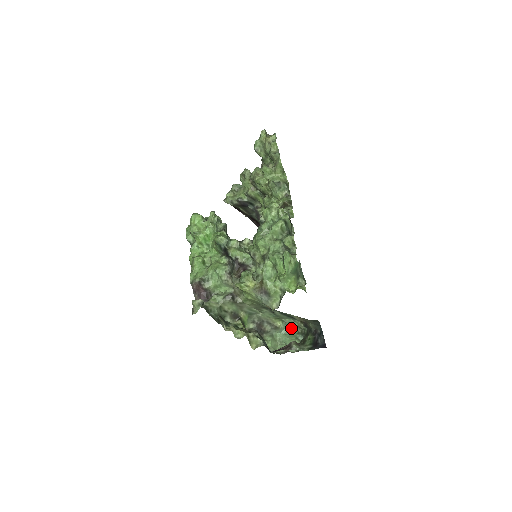
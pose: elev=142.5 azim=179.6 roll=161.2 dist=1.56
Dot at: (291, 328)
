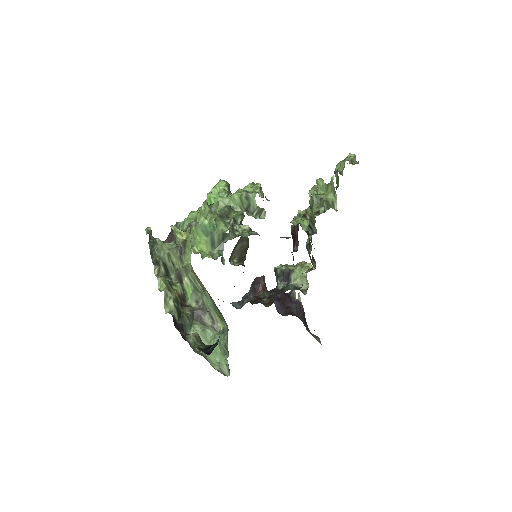
Dot at: (223, 336)
